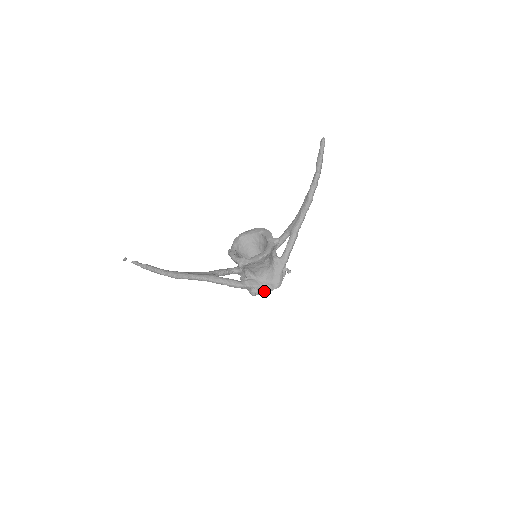
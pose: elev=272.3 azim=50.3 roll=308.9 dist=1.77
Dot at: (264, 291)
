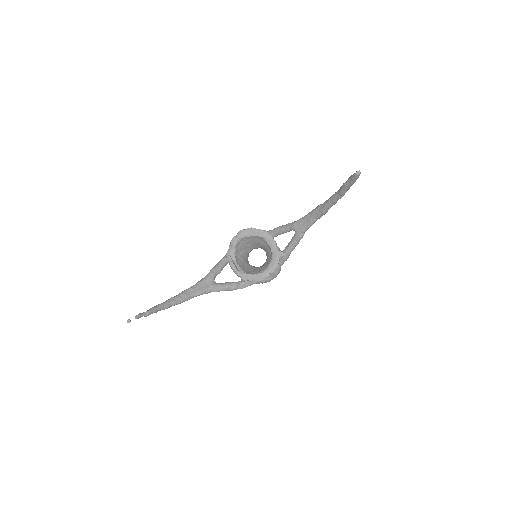
Dot at: (262, 282)
